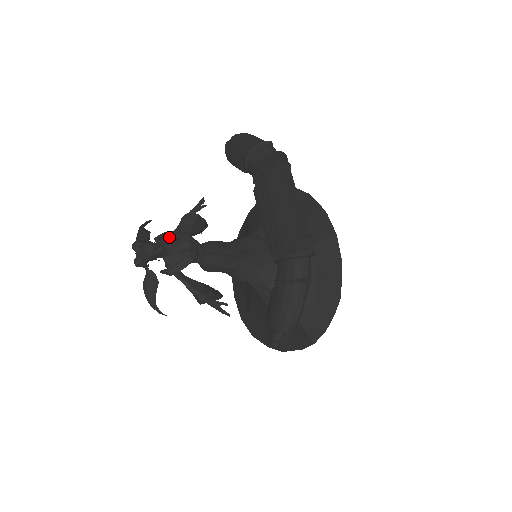
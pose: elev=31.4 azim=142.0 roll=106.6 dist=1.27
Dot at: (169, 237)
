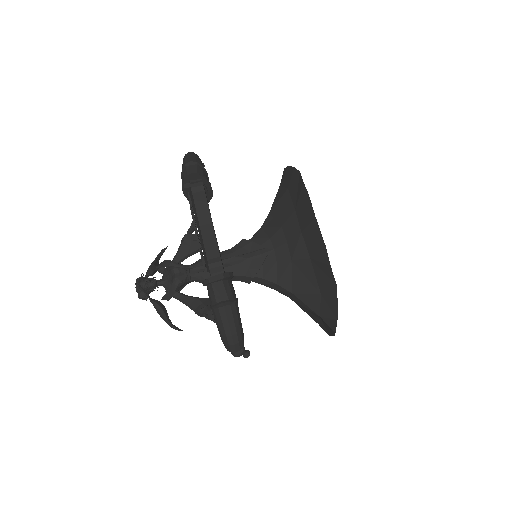
Dot at: occluded
